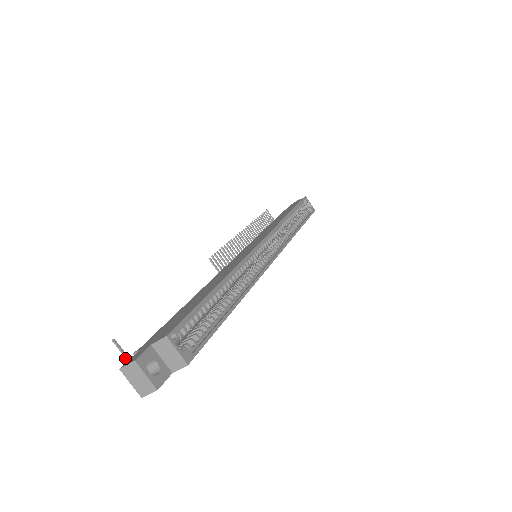
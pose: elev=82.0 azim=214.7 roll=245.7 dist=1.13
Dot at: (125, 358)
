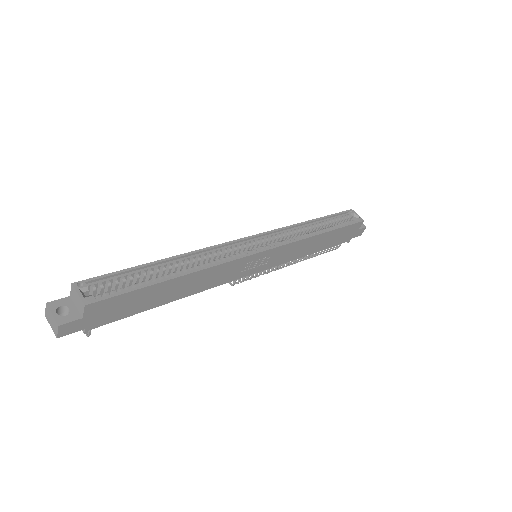
Dot at: occluded
